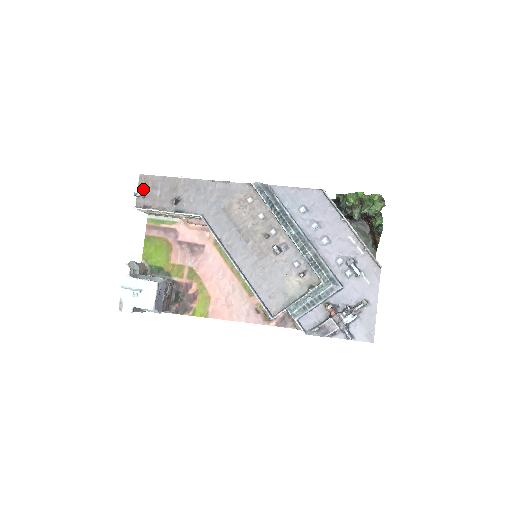
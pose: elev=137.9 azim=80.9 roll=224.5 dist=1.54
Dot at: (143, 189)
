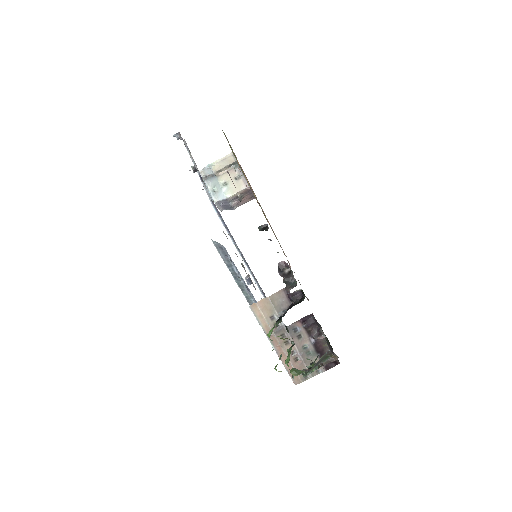
Dot at: (179, 133)
